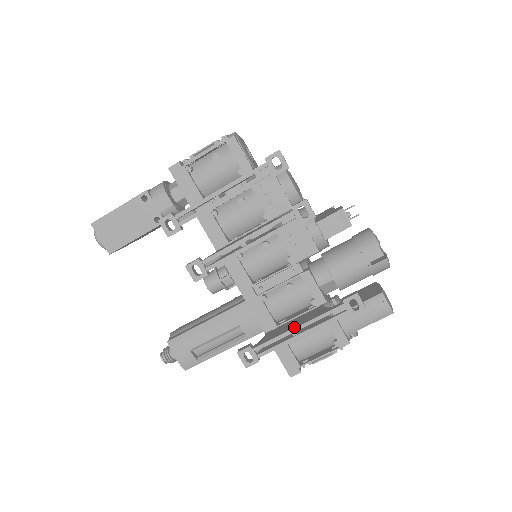
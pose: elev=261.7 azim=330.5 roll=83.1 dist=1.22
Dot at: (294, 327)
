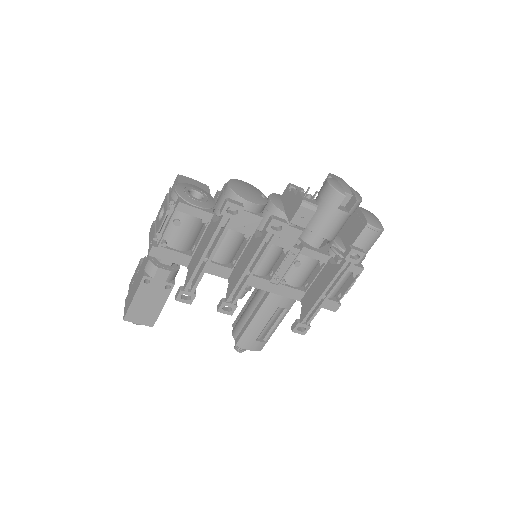
Dot at: (320, 294)
